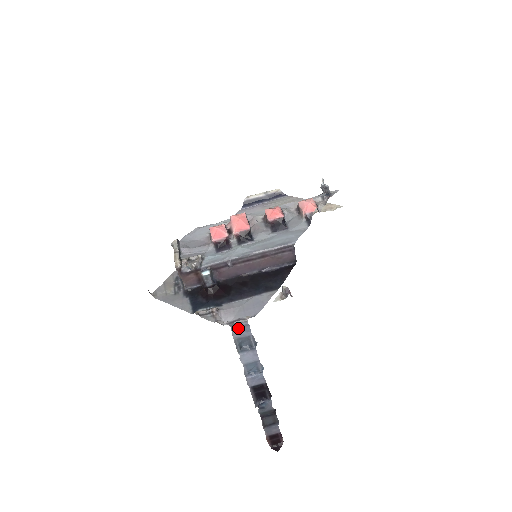
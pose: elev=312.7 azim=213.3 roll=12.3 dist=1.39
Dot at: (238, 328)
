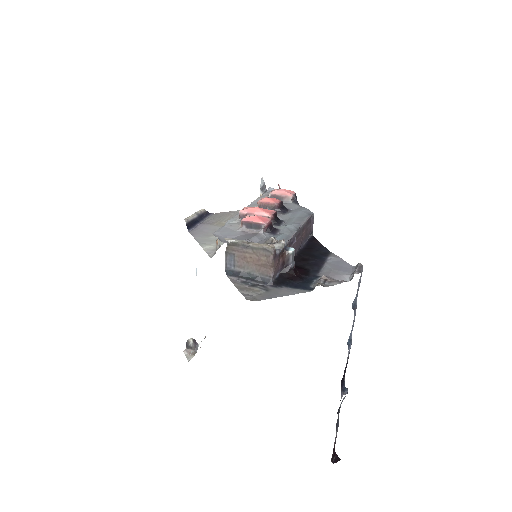
Dot at: (360, 278)
